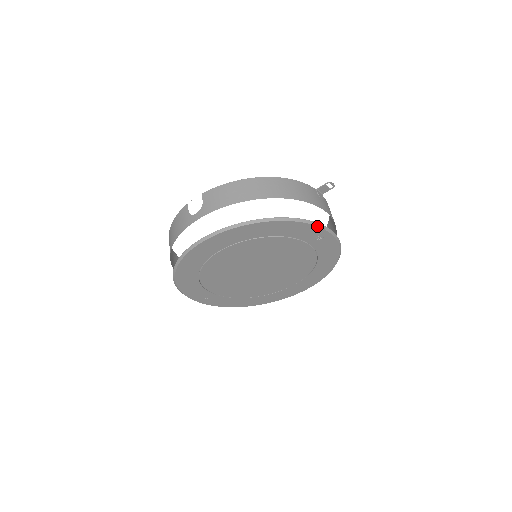
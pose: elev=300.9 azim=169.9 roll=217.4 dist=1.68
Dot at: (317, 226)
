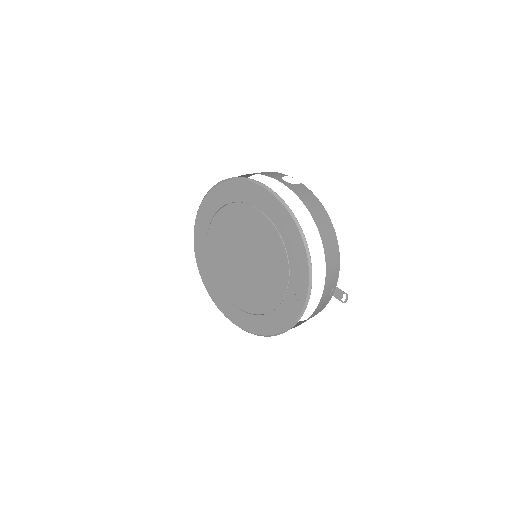
Dot at: (309, 287)
